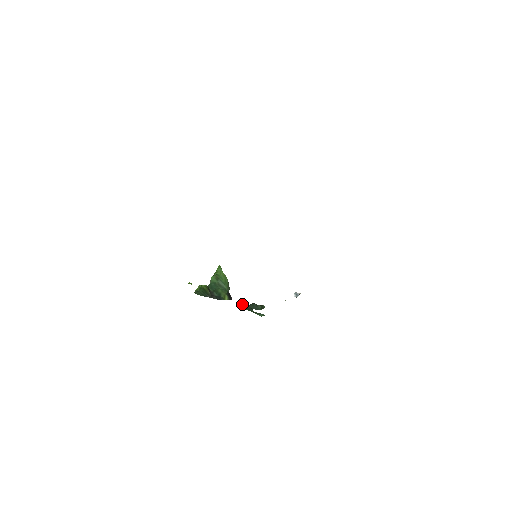
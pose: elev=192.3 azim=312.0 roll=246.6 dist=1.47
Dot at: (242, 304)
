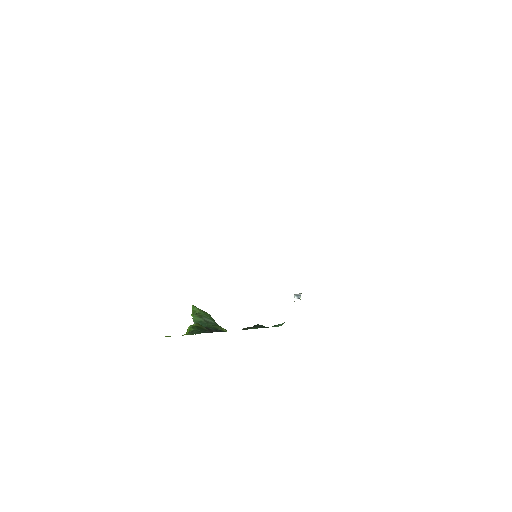
Dot at: (247, 327)
